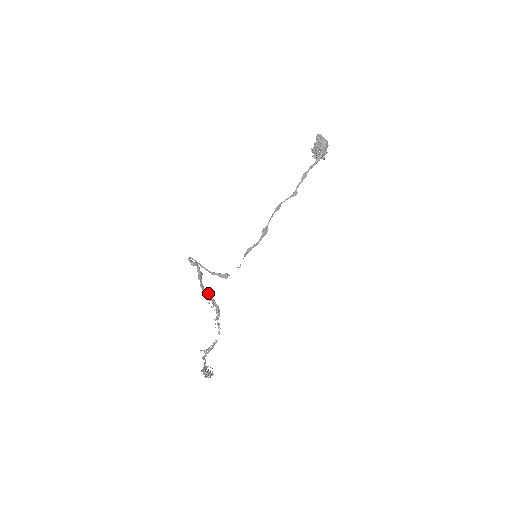
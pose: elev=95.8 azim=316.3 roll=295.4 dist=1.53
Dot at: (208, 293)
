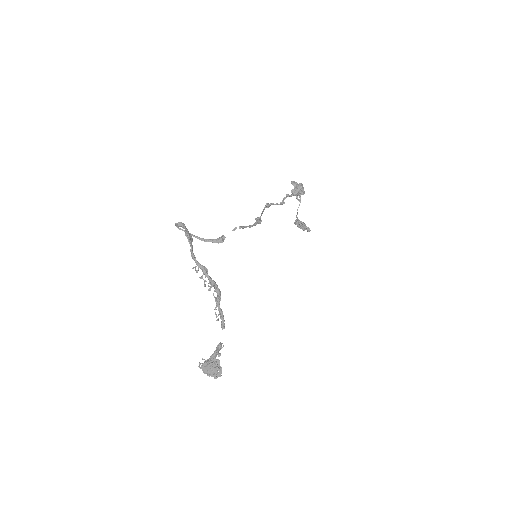
Dot at: (202, 265)
